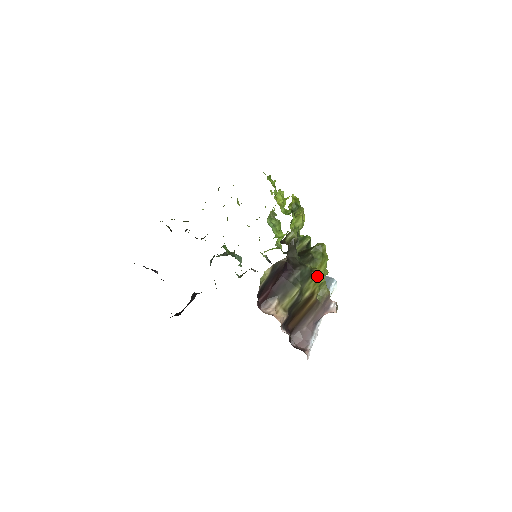
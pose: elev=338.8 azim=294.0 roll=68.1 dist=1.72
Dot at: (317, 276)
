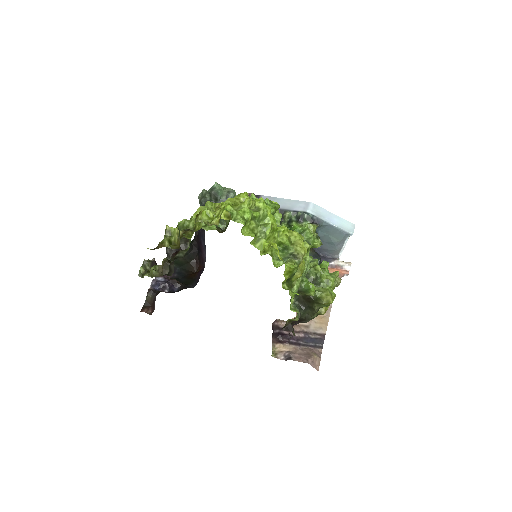
Dot at: occluded
